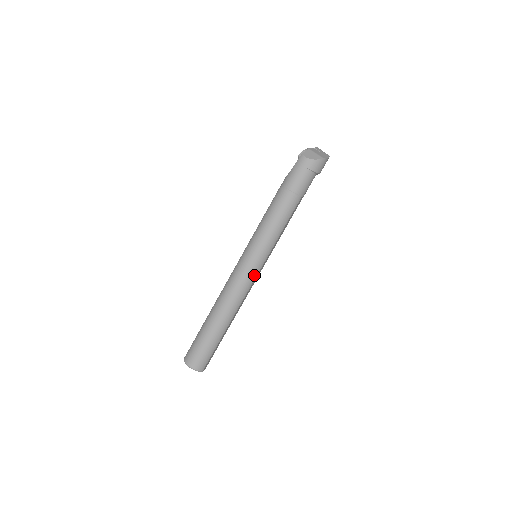
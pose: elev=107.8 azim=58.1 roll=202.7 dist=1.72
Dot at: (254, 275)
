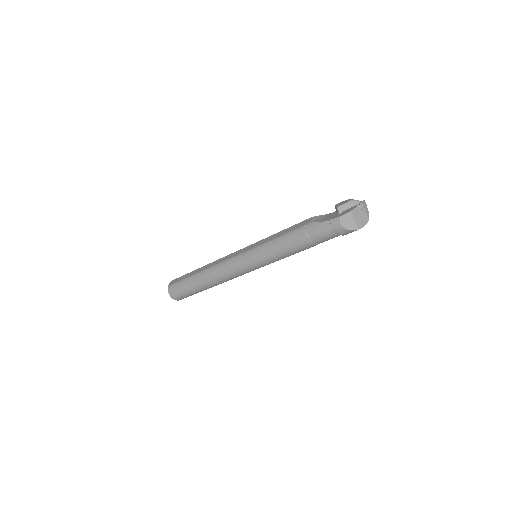
Dot at: (247, 272)
